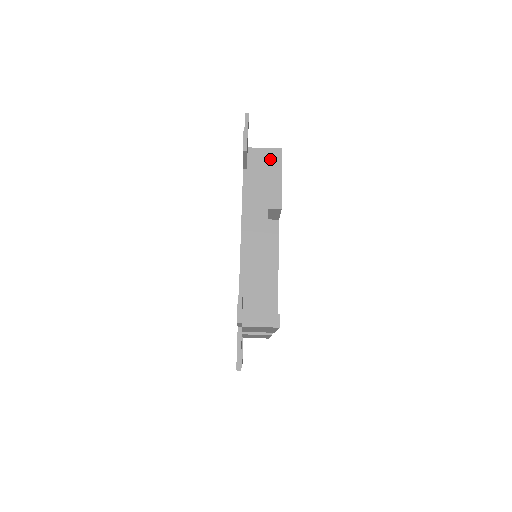
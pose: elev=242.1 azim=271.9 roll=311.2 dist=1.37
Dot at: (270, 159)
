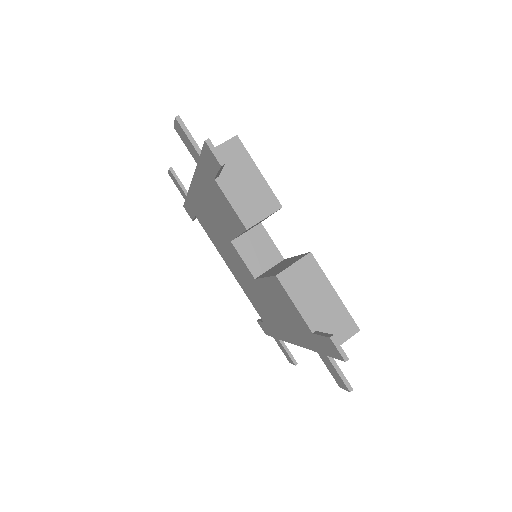
Dot at: occluded
